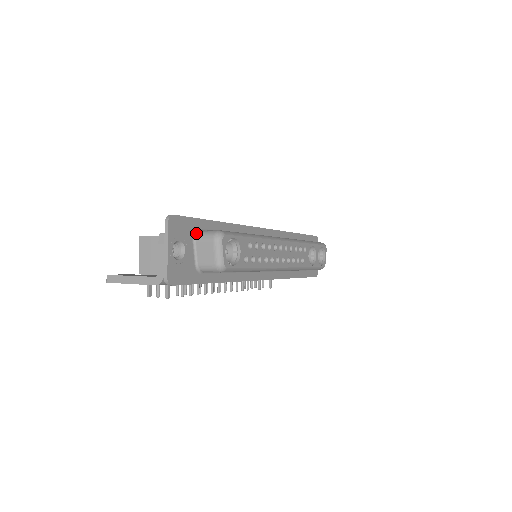
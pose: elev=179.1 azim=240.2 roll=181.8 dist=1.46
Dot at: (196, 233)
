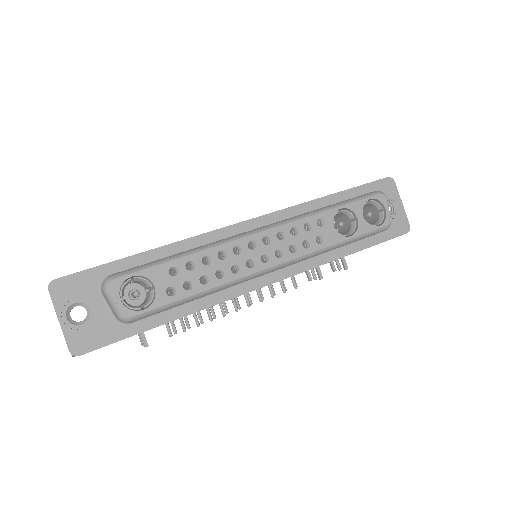
Dot at: (102, 283)
